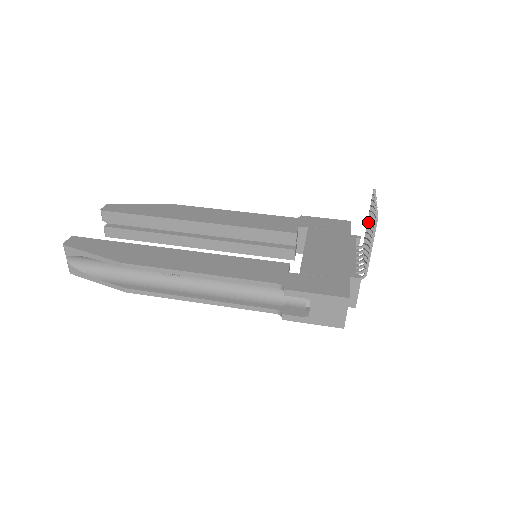
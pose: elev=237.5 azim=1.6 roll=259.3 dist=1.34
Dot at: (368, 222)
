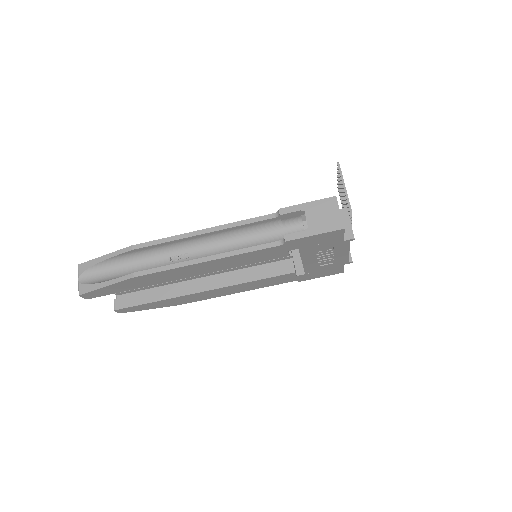
Dot at: (343, 206)
